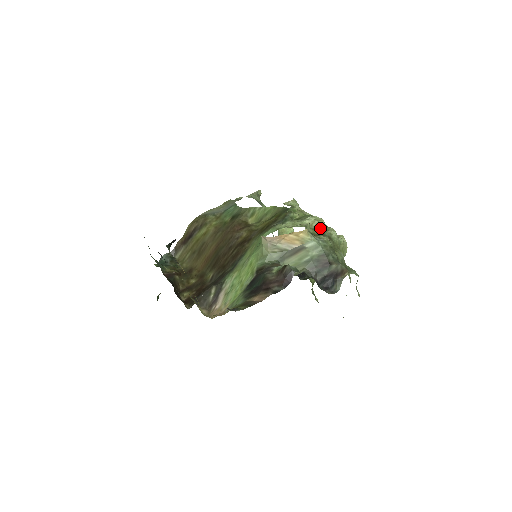
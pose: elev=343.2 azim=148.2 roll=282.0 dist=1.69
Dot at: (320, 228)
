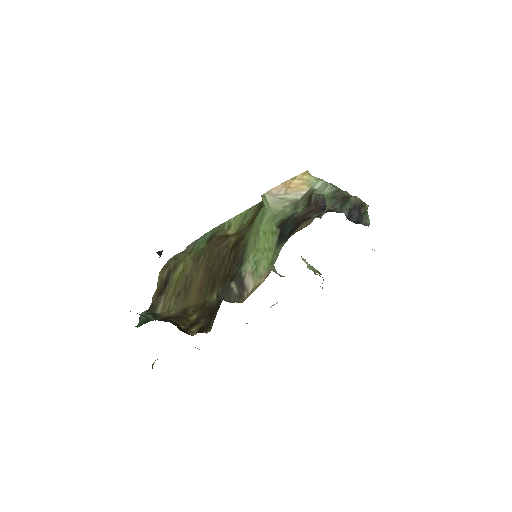
Dot at: occluded
